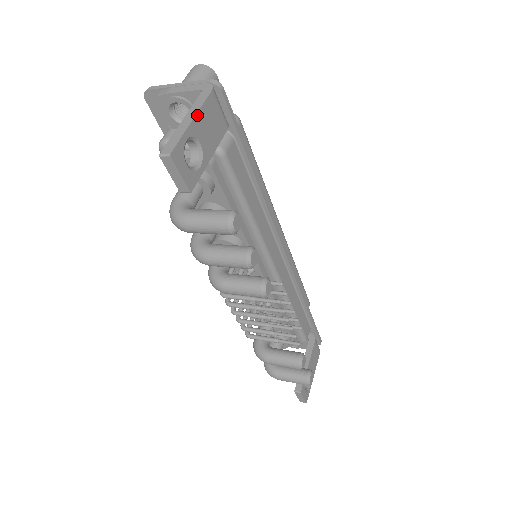
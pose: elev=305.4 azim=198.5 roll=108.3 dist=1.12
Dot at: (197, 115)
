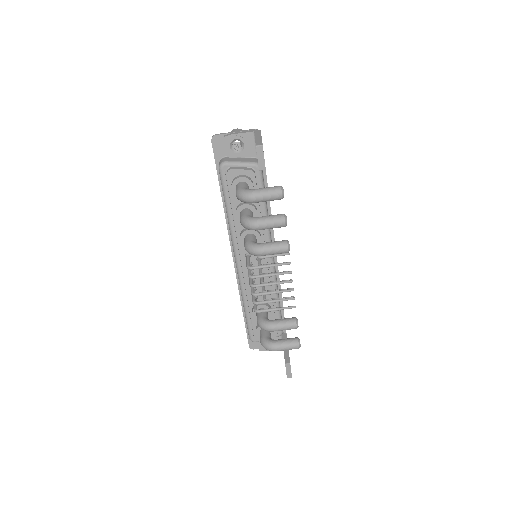
Dot at: (261, 137)
